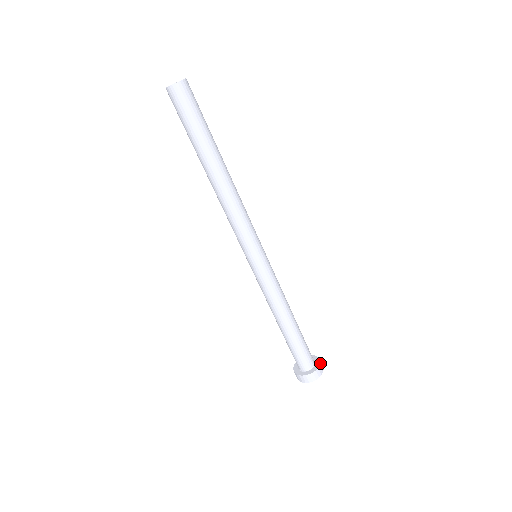
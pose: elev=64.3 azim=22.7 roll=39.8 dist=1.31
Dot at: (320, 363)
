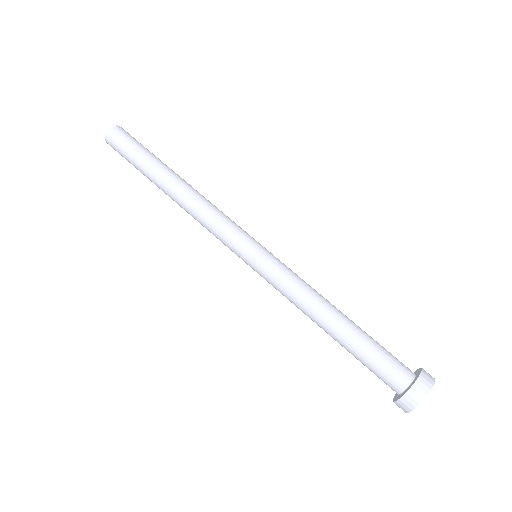
Dot at: (420, 376)
